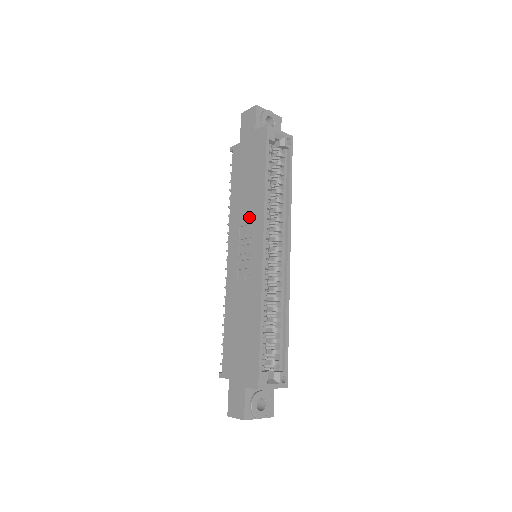
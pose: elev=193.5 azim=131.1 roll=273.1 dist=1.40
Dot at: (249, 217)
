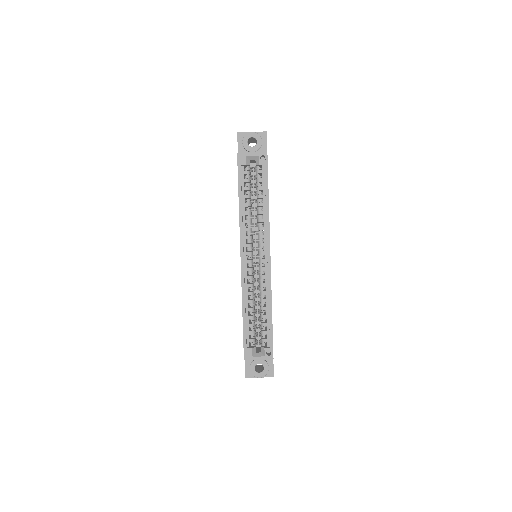
Dot at: occluded
